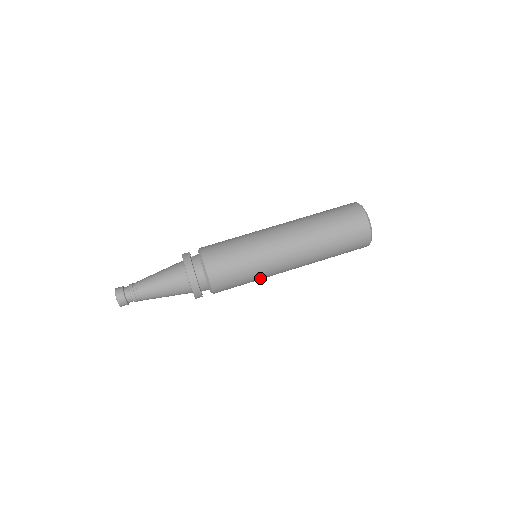
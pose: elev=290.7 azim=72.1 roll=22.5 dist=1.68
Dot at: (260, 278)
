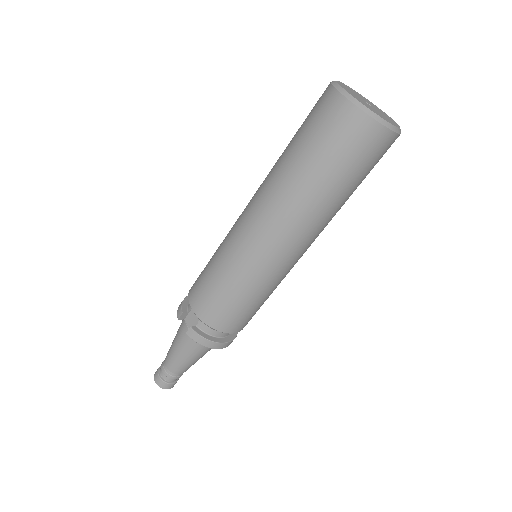
Dot at: occluded
